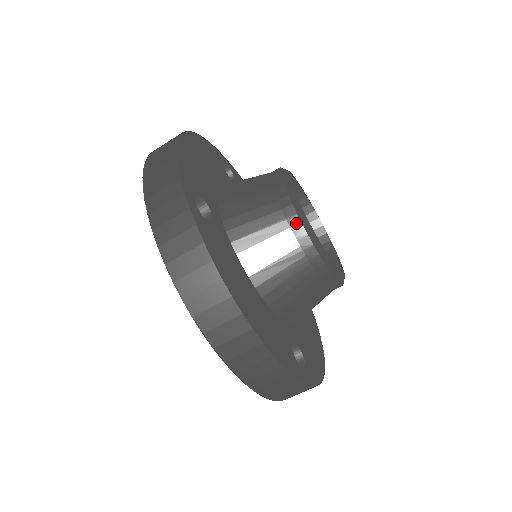
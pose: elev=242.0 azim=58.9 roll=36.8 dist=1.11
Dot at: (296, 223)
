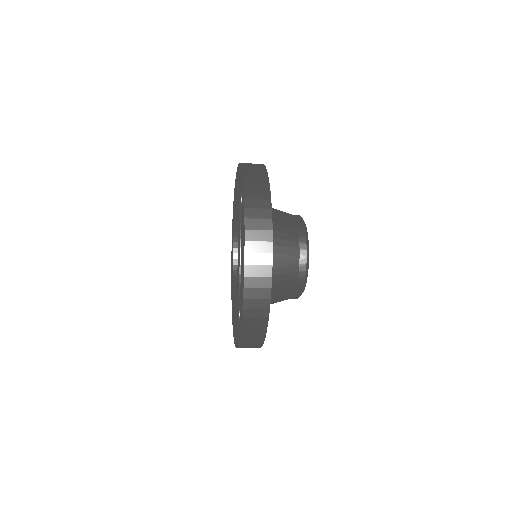
Dot at: (297, 297)
